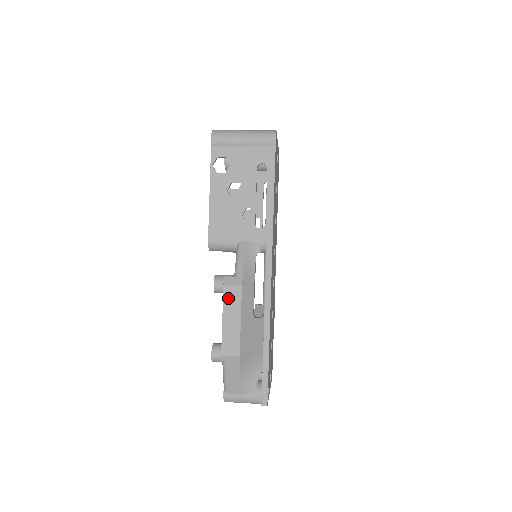
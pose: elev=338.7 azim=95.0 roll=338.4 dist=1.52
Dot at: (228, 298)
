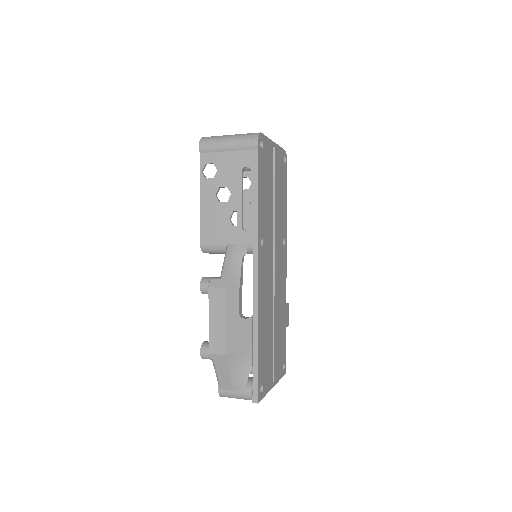
Dot at: (213, 299)
